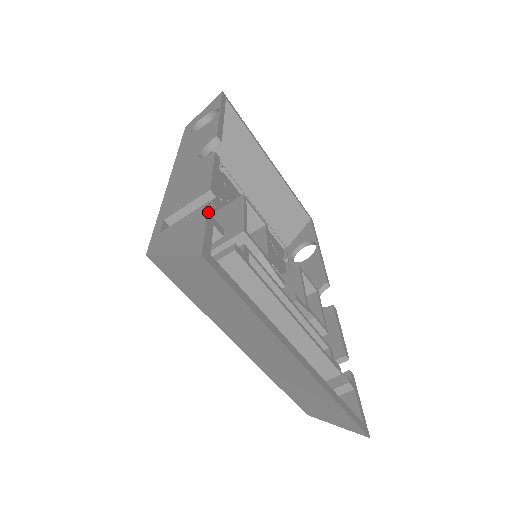
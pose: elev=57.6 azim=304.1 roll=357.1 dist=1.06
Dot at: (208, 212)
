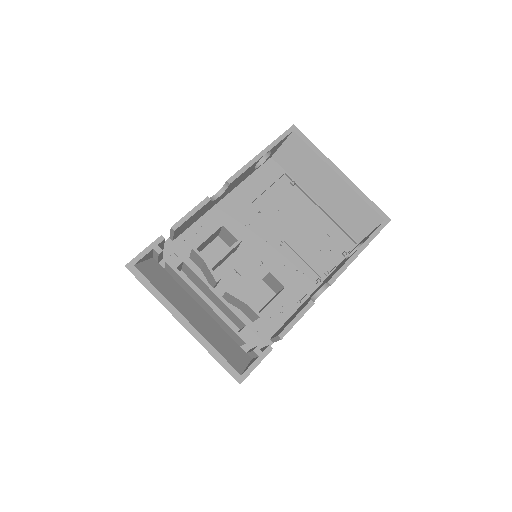
Dot at: (154, 242)
